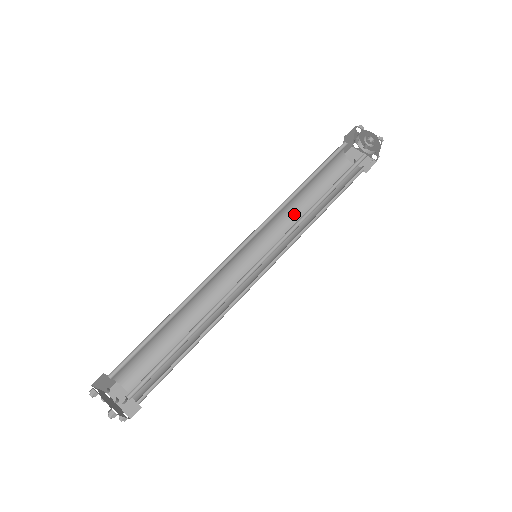
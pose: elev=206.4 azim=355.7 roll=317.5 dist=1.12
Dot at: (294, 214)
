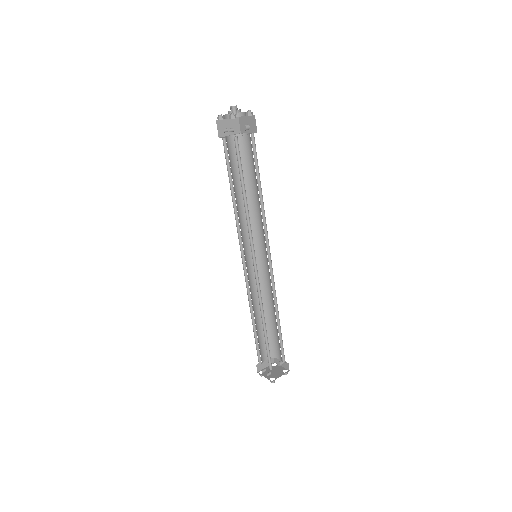
Dot at: (253, 205)
